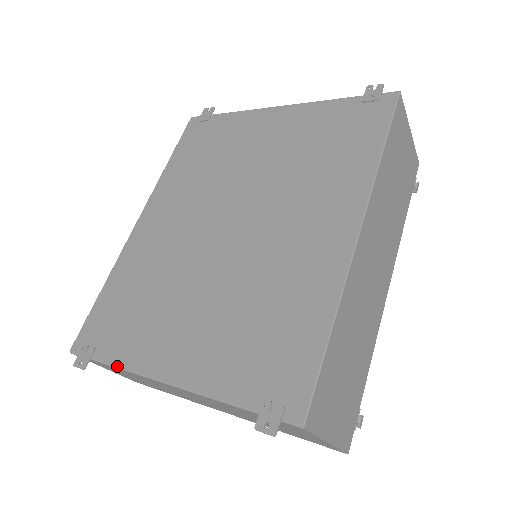
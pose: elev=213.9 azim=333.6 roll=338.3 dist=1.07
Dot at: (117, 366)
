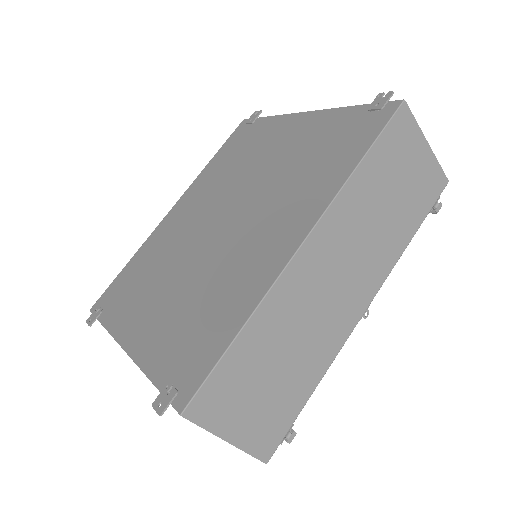
Dot at: (107, 328)
